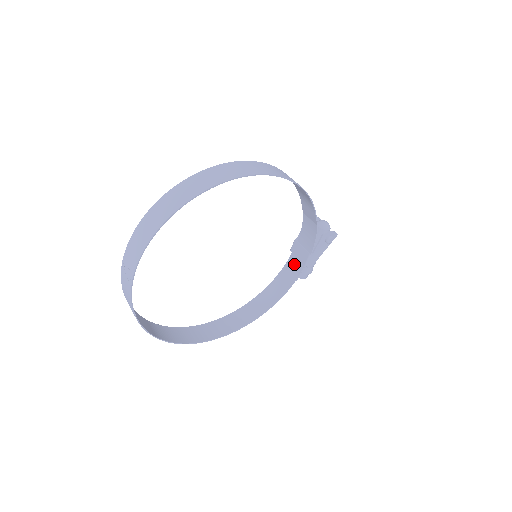
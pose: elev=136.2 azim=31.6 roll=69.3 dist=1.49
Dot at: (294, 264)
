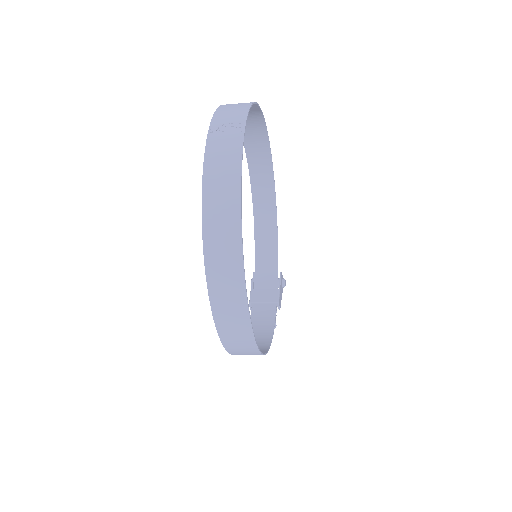
Dot at: (262, 311)
